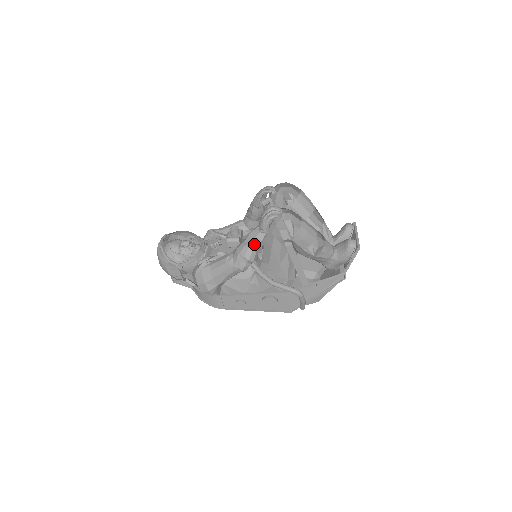
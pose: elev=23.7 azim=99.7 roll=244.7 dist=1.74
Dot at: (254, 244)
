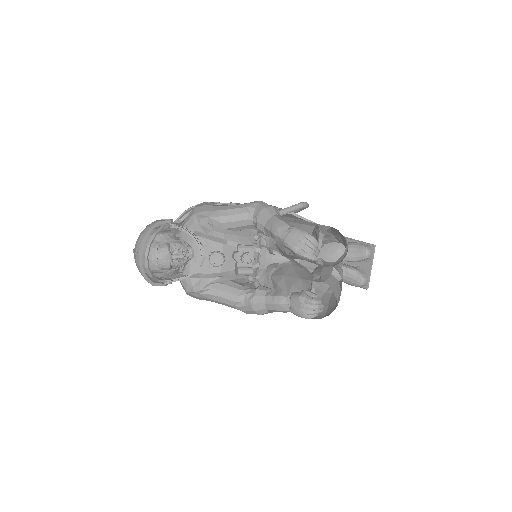
Dot at: (275, 311)
